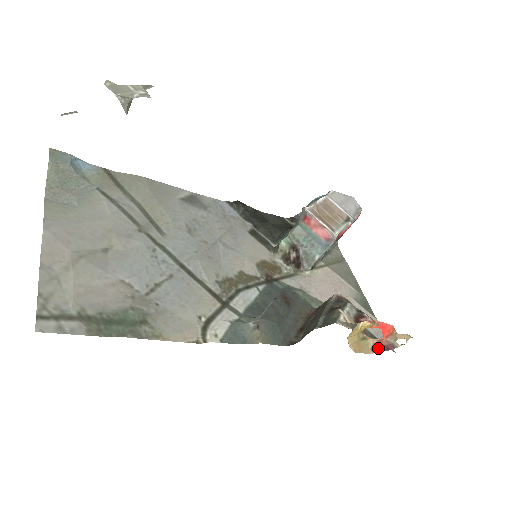
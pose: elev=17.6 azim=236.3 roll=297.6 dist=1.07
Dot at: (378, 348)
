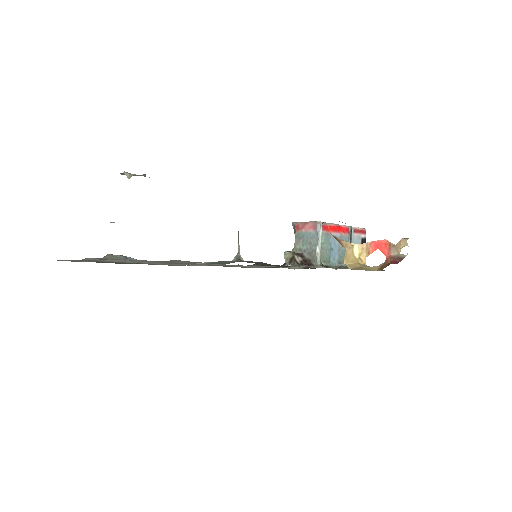
Dot at: (385, 266)
